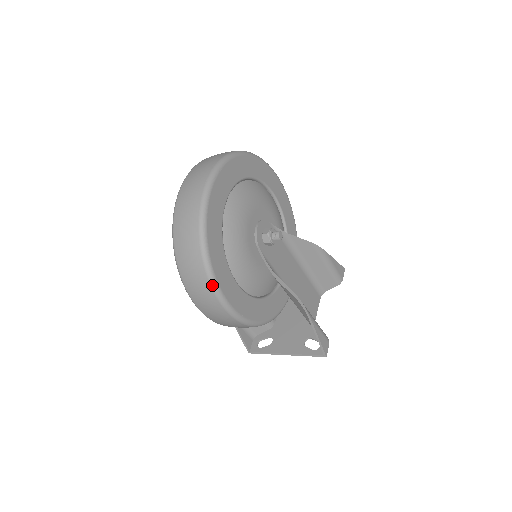
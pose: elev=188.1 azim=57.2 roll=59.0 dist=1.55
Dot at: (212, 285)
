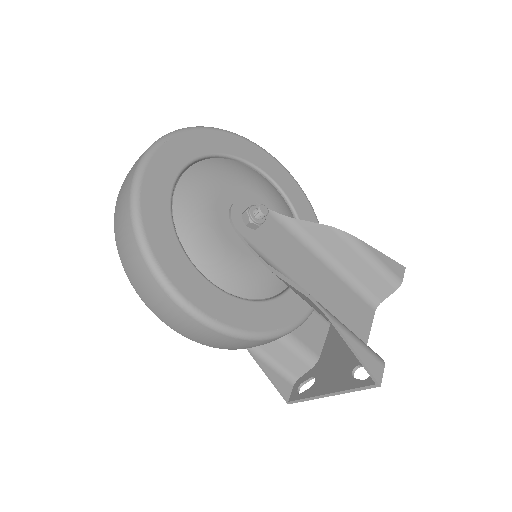
Dot at: (153, 273)
